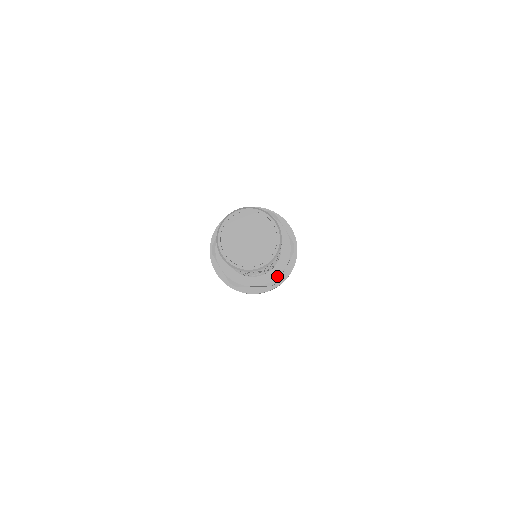
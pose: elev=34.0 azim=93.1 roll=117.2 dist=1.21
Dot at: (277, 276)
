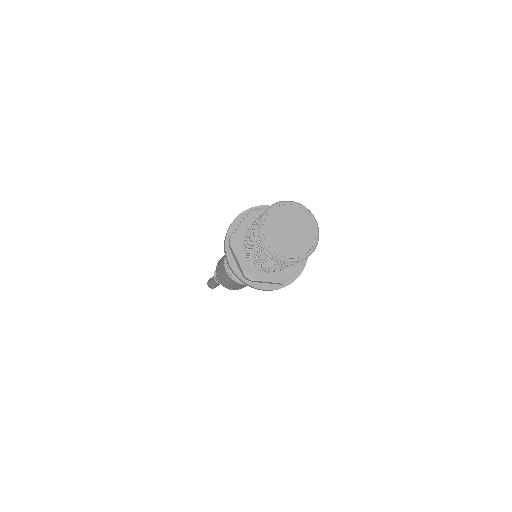
Dot at: (291, 275)
